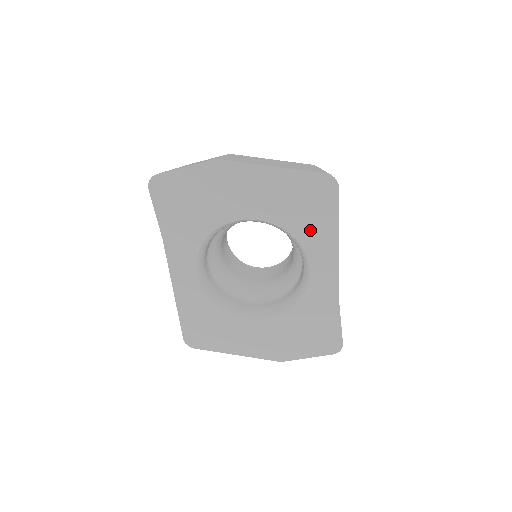
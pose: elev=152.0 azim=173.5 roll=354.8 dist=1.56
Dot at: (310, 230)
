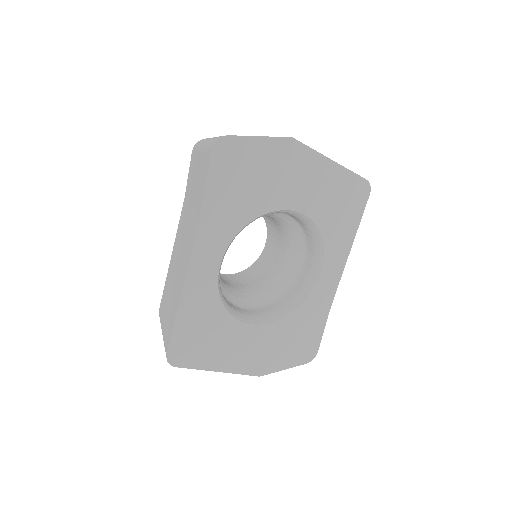
Dot at: (336, 231)
